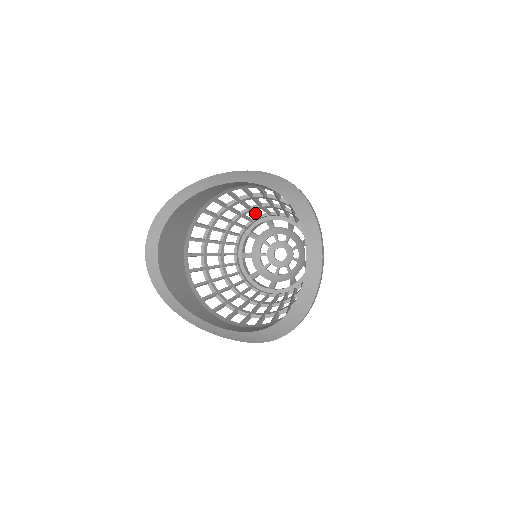
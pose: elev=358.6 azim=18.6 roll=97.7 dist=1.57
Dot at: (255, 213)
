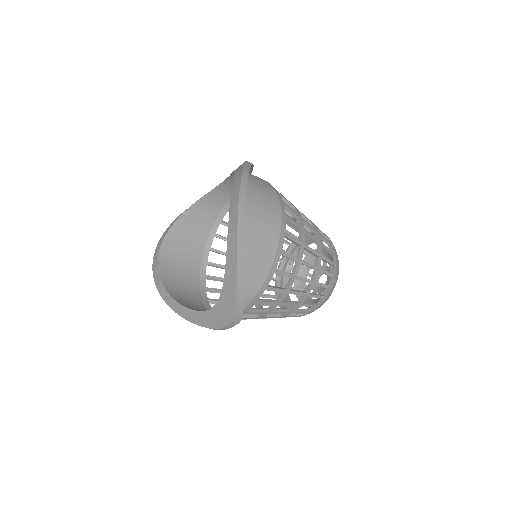
Dot at: occluded
